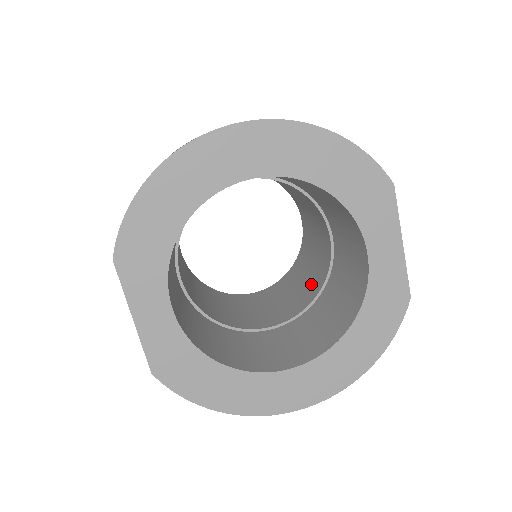
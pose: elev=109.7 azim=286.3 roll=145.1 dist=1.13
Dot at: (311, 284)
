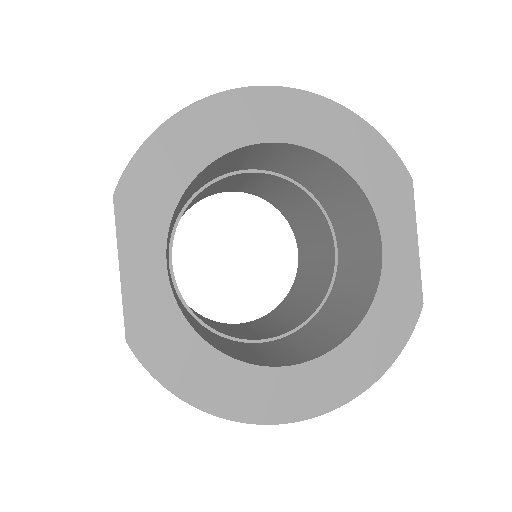
Dot at: (307, 305)
